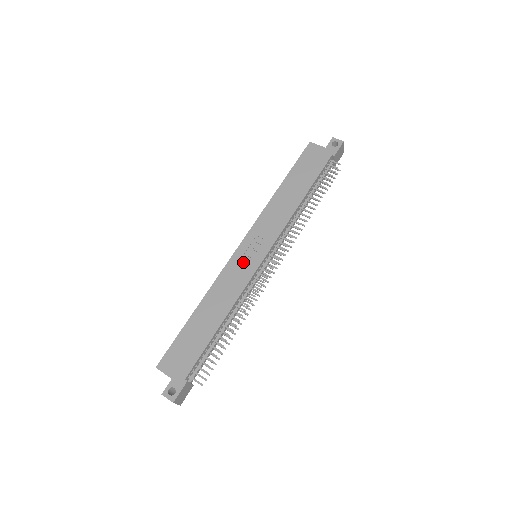
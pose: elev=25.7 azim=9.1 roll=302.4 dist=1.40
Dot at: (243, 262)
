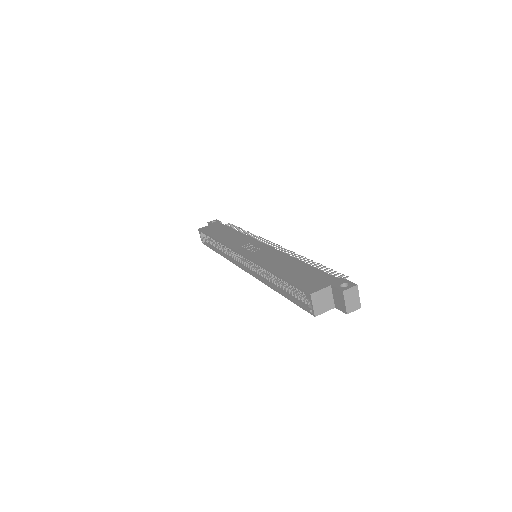
Dot at: (256, 252)
